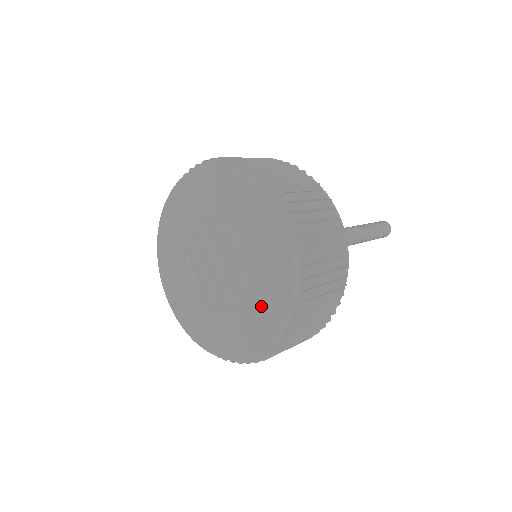
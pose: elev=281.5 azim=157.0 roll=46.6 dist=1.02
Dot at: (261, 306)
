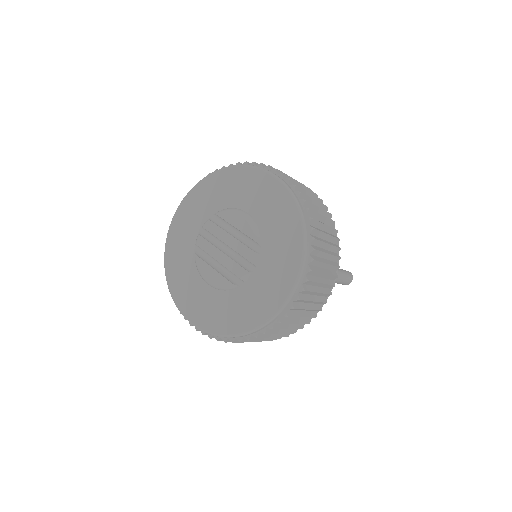
Dot at: (279, 246)
